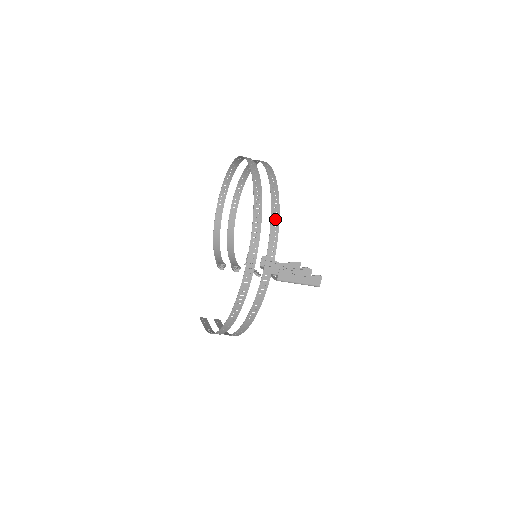
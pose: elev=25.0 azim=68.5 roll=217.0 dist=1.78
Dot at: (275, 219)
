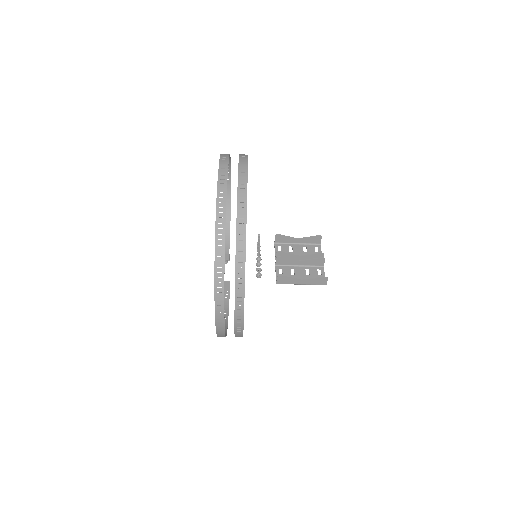
Dot at: (240, 276)
